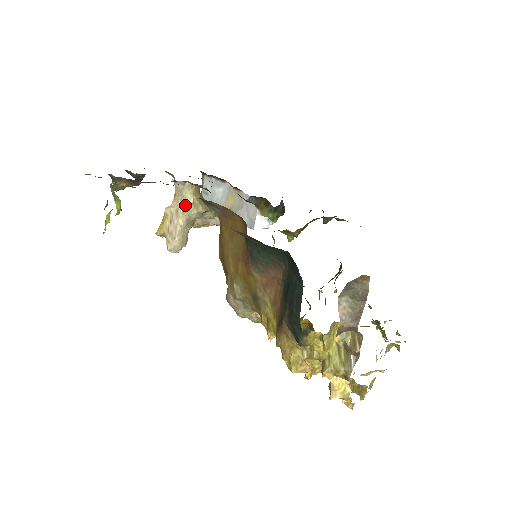
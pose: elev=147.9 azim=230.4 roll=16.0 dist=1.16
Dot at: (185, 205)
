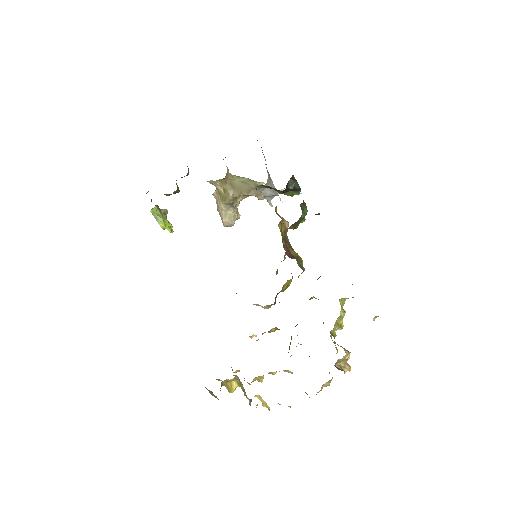
Dot at: (220, 194)
